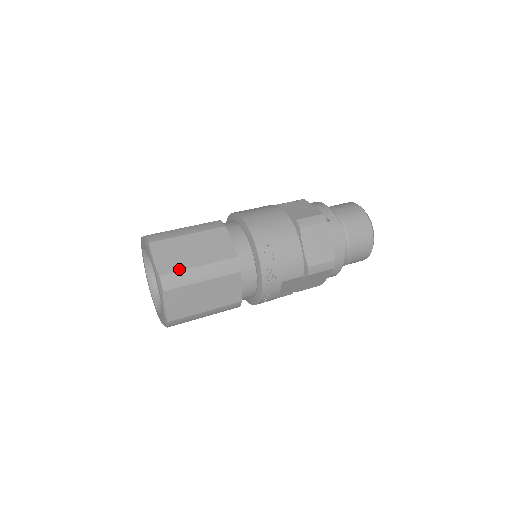
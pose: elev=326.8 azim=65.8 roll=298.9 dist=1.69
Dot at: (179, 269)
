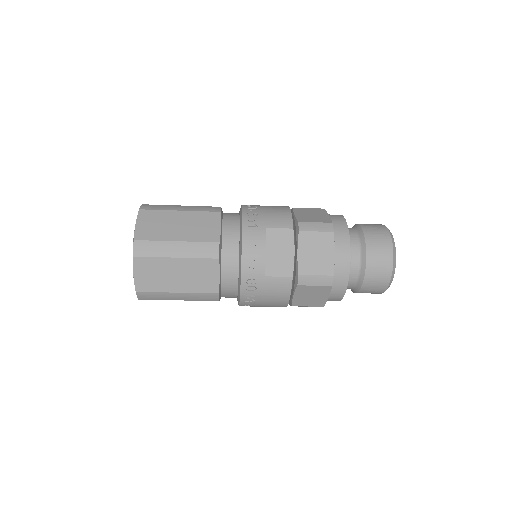
Dot at: (162, 205)
